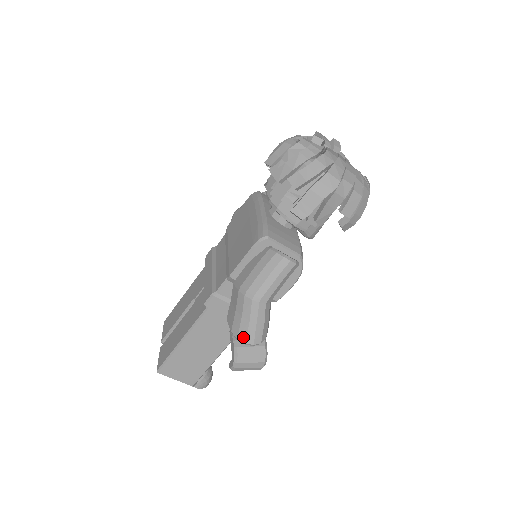
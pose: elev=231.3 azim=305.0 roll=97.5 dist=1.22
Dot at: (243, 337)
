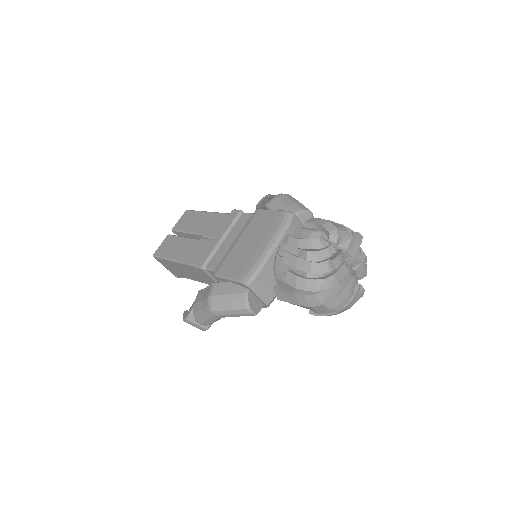
Dot at: (196, 317)
